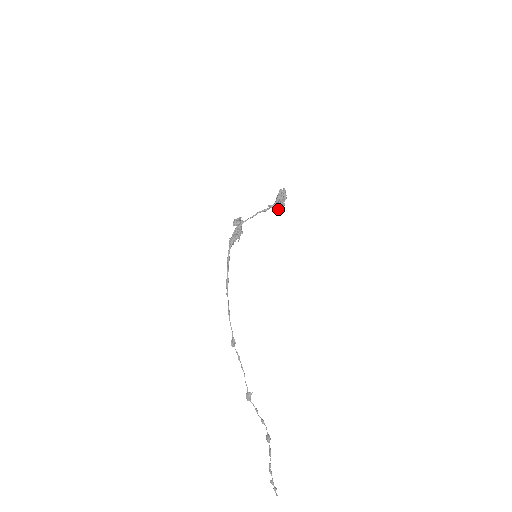
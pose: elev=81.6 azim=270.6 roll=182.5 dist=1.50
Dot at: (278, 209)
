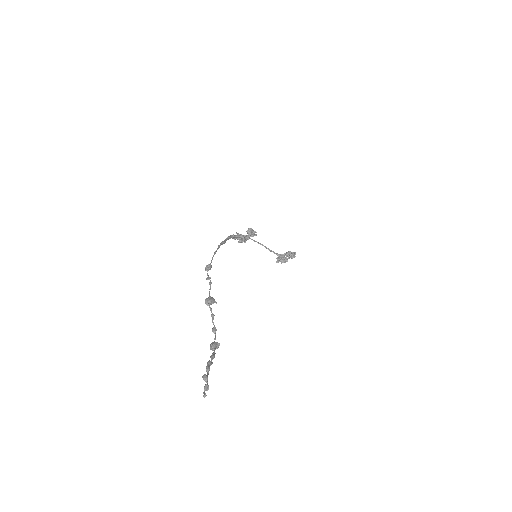
Dot at: (281, 259)
